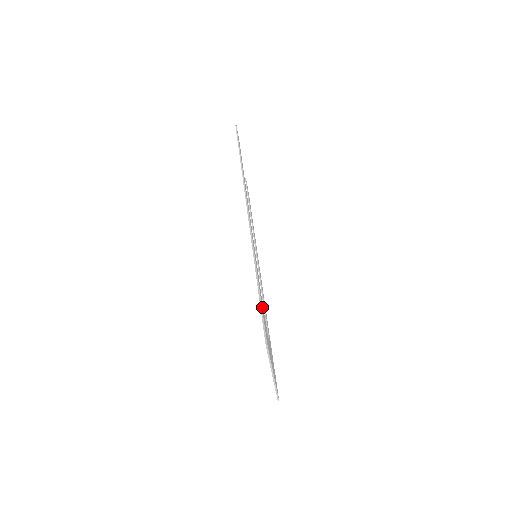
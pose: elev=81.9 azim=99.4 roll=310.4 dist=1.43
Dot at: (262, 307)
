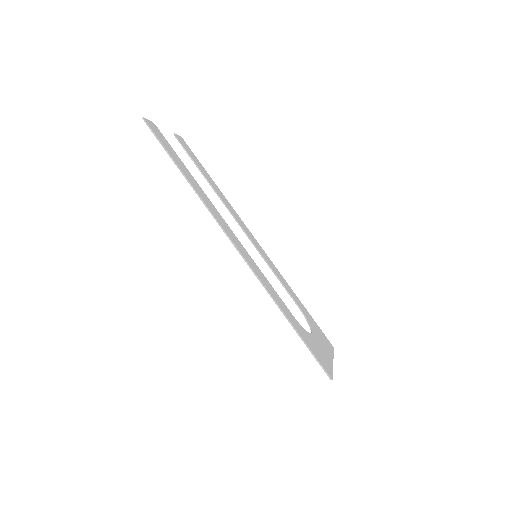
Dot at: (307, 342)
